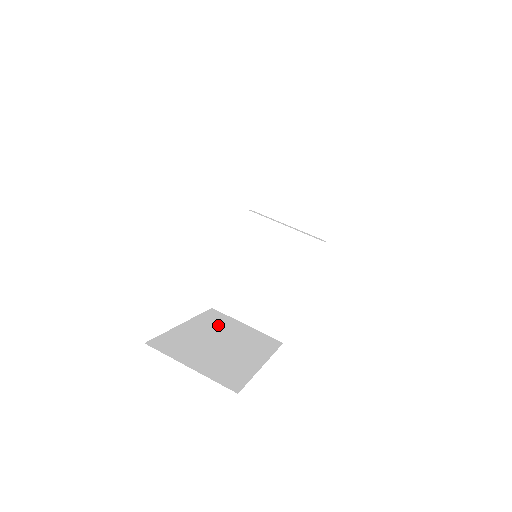
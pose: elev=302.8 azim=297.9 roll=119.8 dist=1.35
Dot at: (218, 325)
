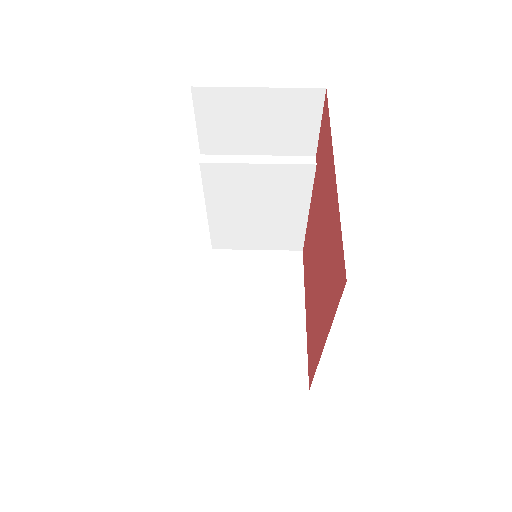
Dot at: (235, 281)
